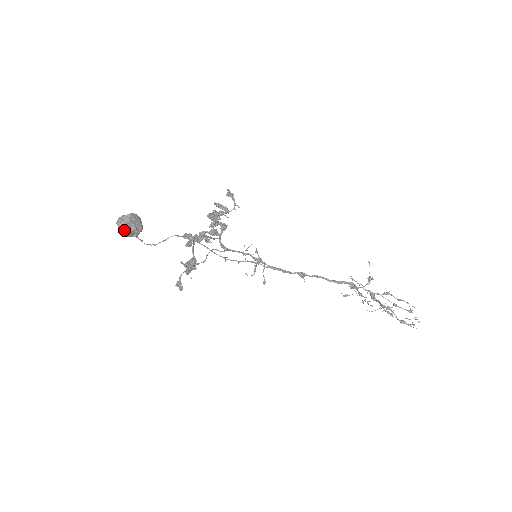
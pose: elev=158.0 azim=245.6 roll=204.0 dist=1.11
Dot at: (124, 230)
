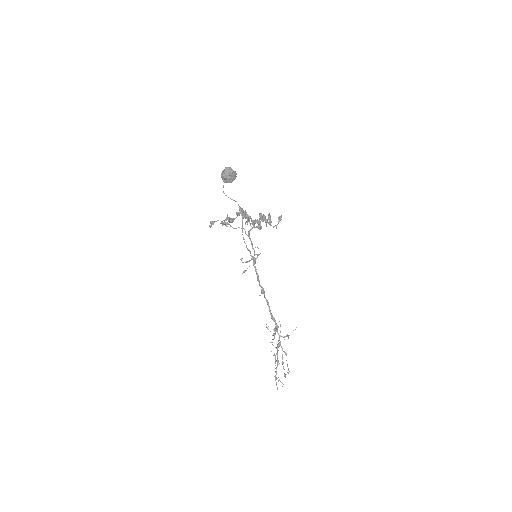
Dot at: (224, 174)
